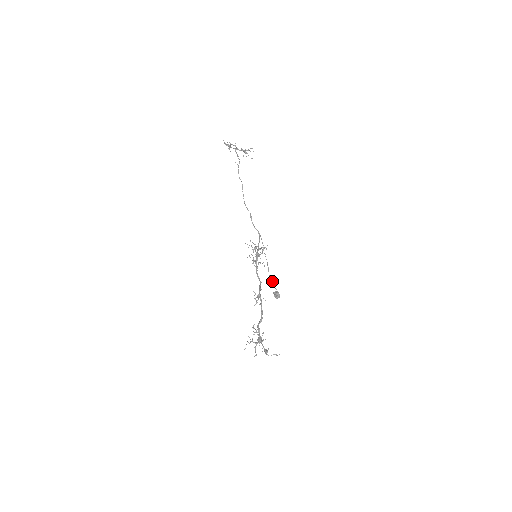
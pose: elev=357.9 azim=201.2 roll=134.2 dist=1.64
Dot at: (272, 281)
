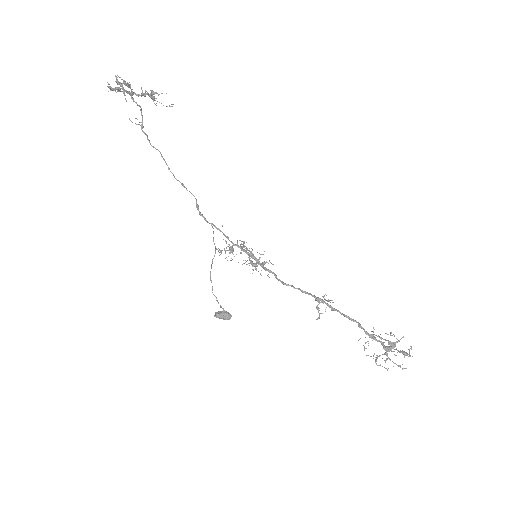
Dot at: occluded
